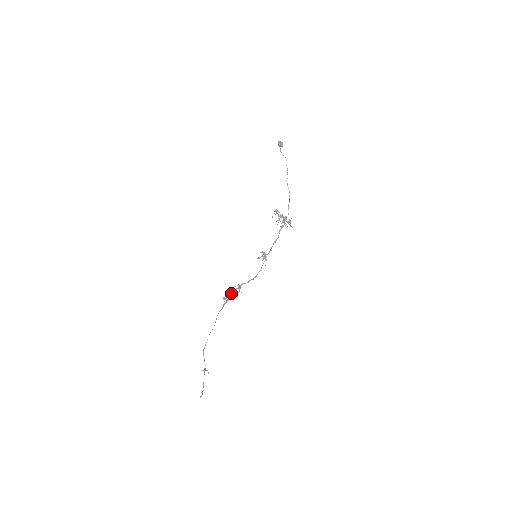
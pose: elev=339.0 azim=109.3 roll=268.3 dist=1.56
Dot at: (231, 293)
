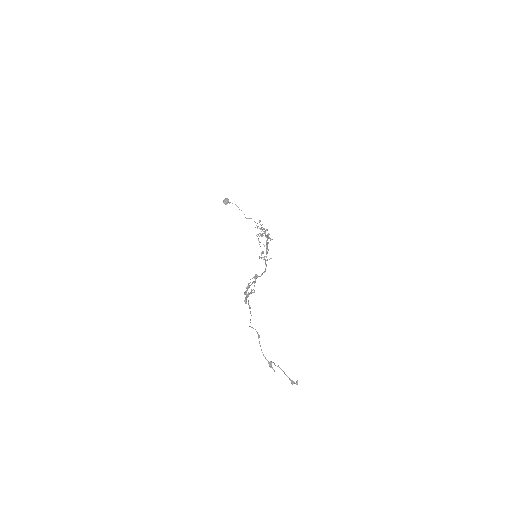
Dot at: occluded
